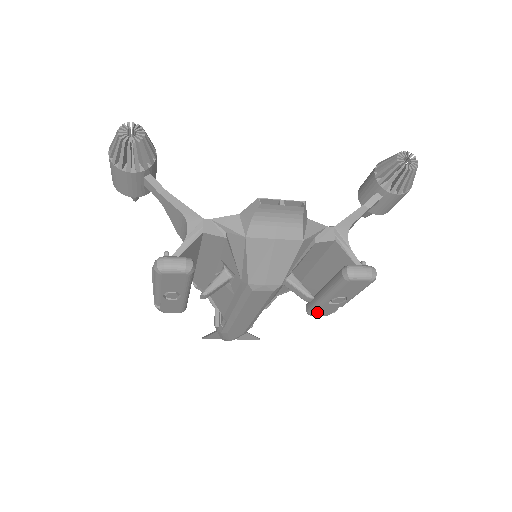
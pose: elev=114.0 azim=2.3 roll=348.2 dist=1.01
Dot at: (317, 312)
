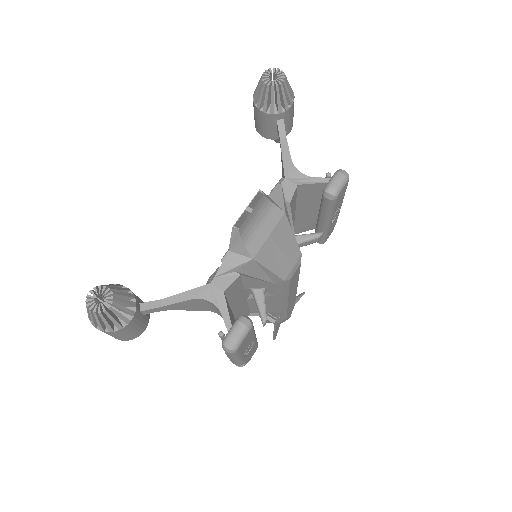
Dot at: (328, 236)
